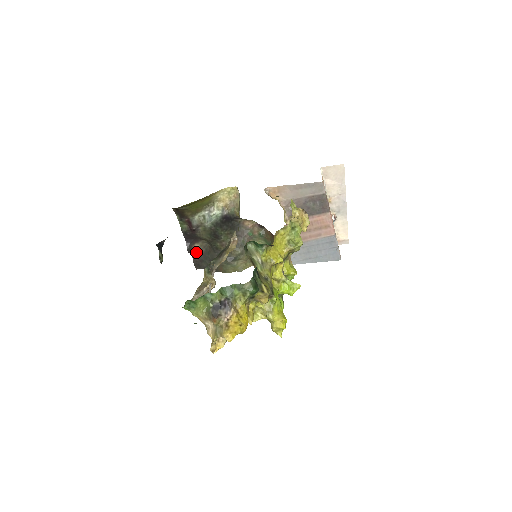
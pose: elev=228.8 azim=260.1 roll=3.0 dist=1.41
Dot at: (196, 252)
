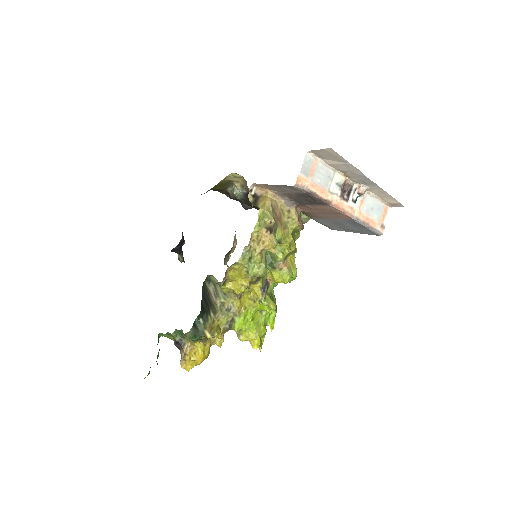
Dot at: occluded
